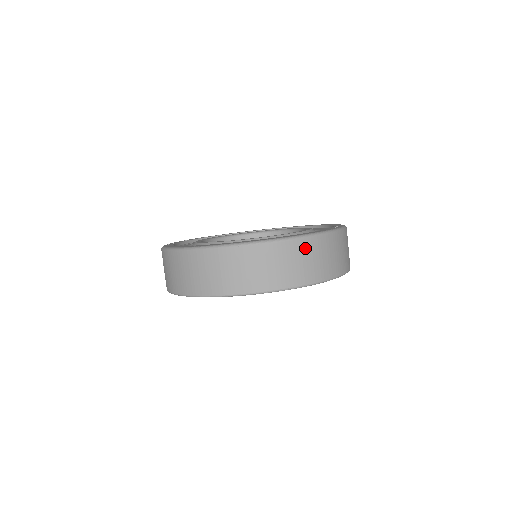
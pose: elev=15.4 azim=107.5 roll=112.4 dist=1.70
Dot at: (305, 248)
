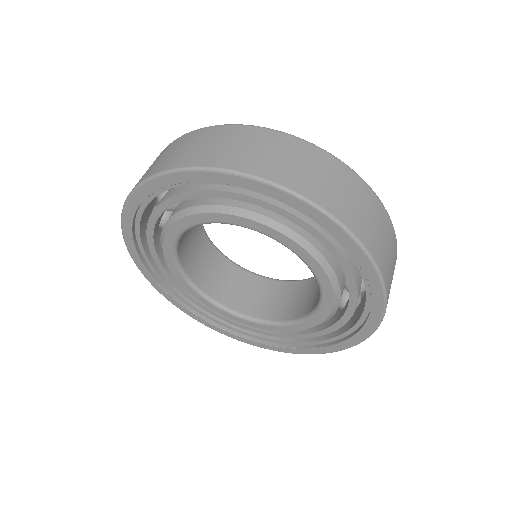
Dot at: (395, 258)
